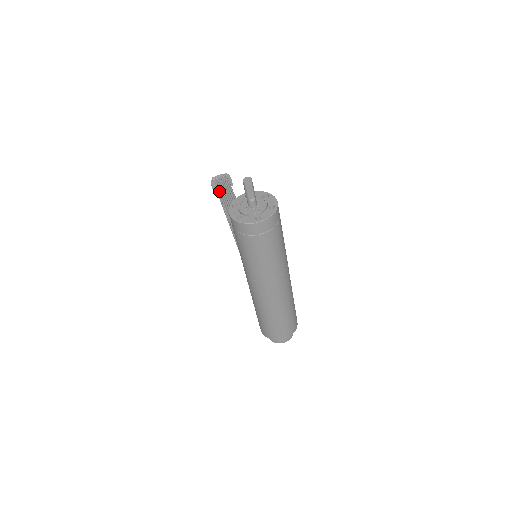
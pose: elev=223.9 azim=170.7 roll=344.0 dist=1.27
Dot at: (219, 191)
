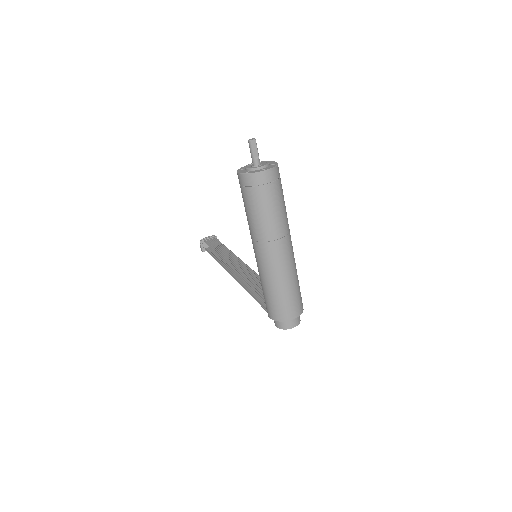
Dot at: (209, 245)
